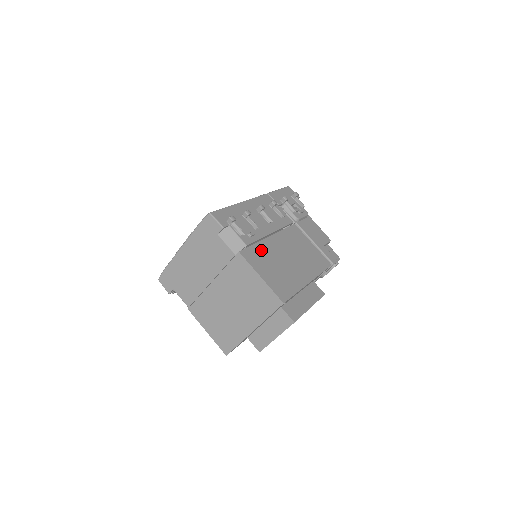
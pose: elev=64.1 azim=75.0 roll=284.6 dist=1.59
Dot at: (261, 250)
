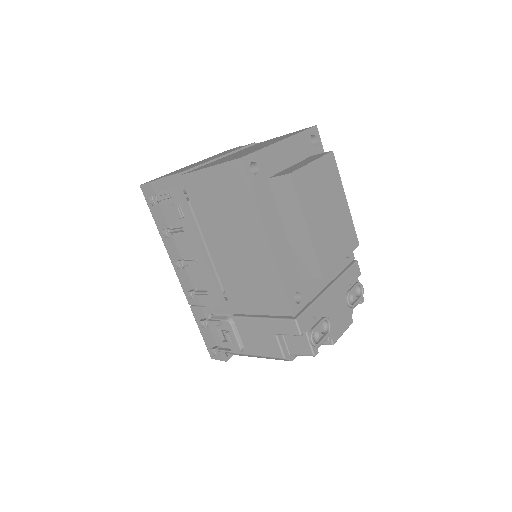
Dot at: occluded
